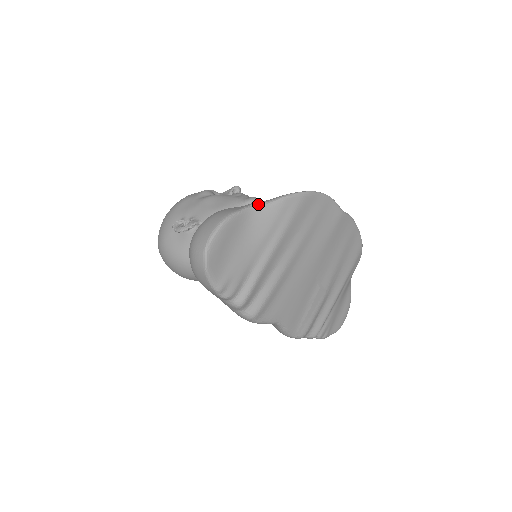
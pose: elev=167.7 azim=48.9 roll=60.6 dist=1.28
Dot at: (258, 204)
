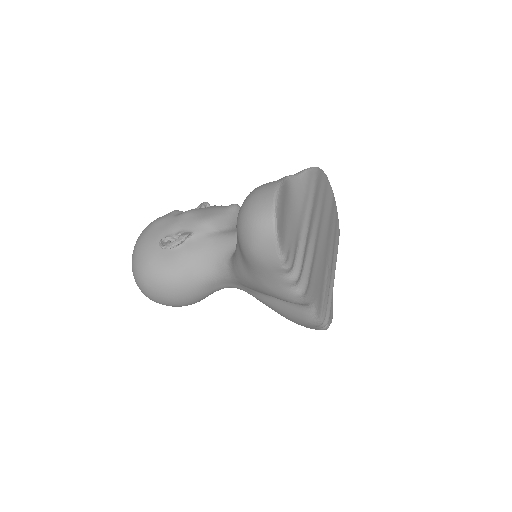
Dot at: (291, 176)
